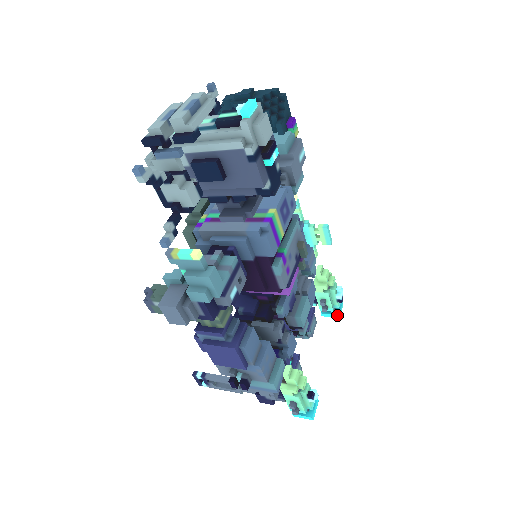
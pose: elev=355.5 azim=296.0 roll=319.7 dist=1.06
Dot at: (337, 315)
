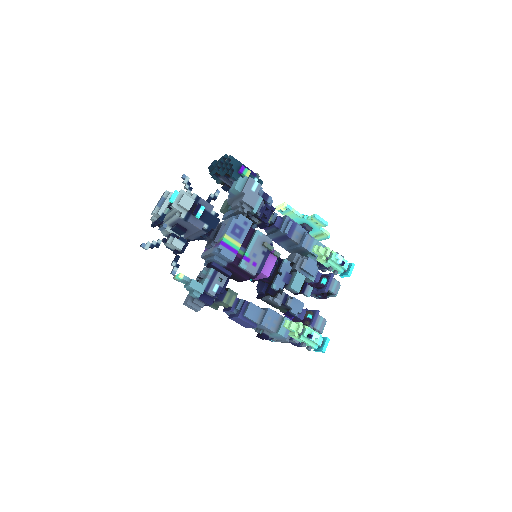
Dot at: (347, 275)
